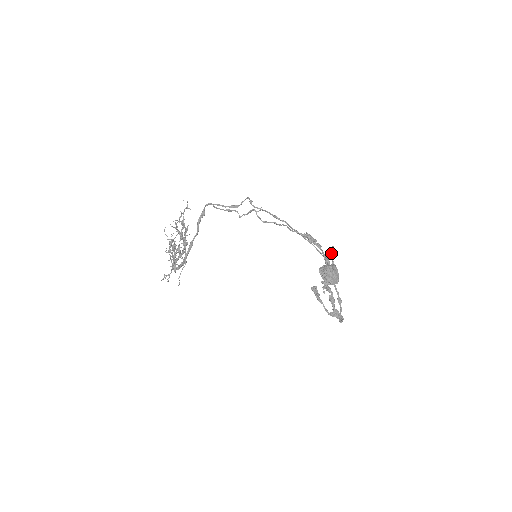
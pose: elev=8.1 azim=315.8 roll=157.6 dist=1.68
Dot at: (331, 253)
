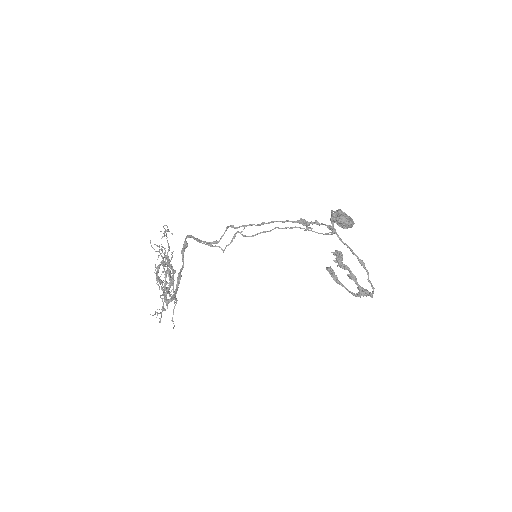
Dot at: (332, 222)
